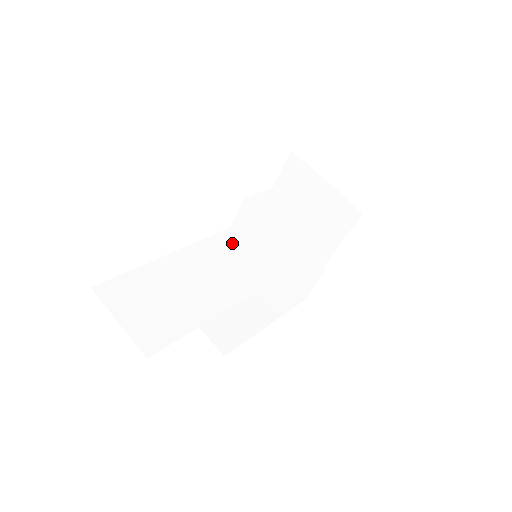
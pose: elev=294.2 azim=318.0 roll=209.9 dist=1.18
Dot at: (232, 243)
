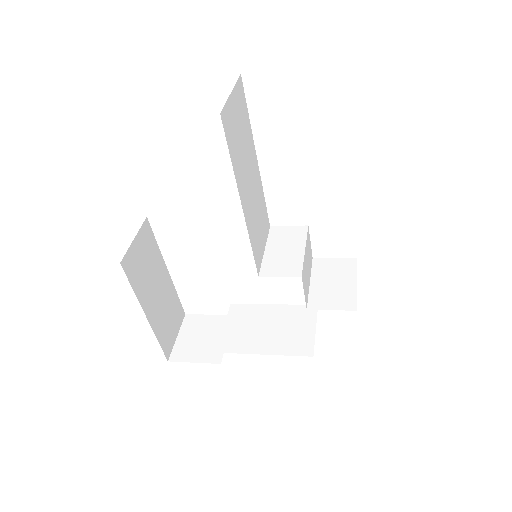
Dot at: (266, 226)
